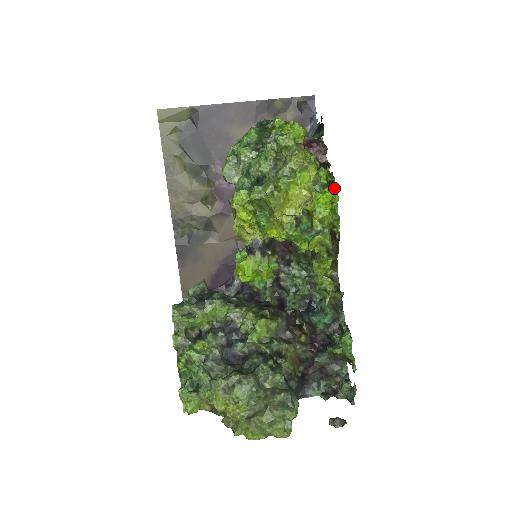
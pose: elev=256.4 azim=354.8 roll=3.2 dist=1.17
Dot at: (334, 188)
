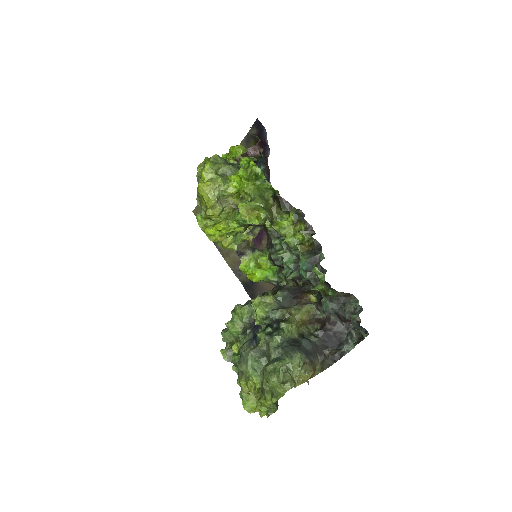
Dot at: (249, 164)
